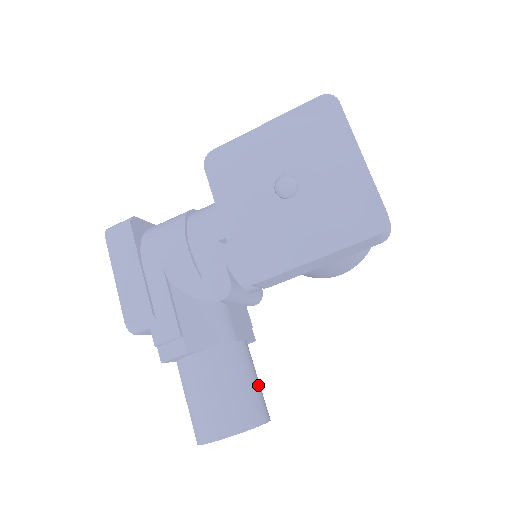
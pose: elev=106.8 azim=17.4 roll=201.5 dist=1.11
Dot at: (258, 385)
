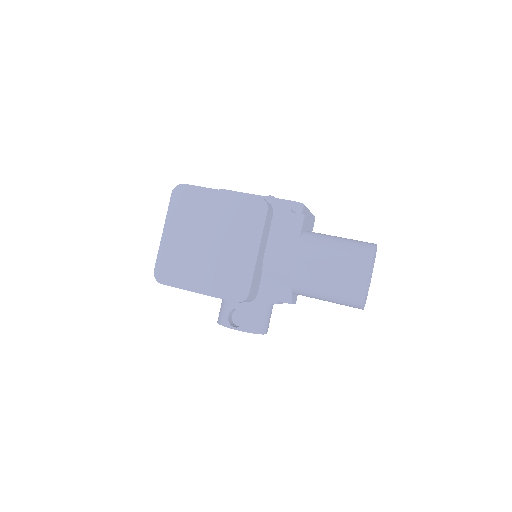
Dot at: occluded
